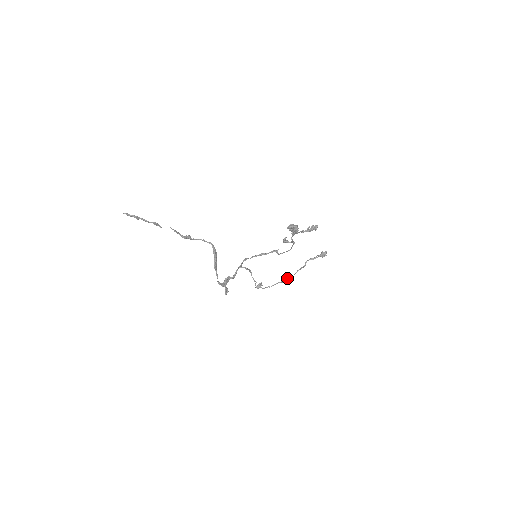
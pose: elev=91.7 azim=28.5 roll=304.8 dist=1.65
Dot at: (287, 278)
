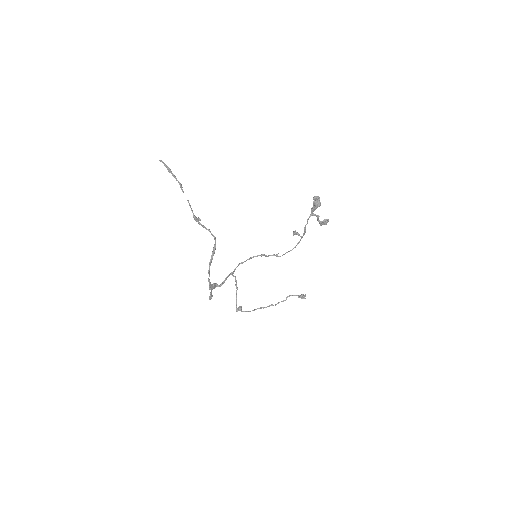
Dot at: (269, 305)
